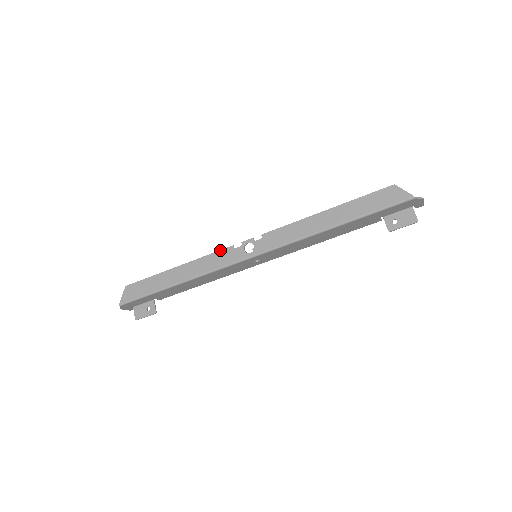
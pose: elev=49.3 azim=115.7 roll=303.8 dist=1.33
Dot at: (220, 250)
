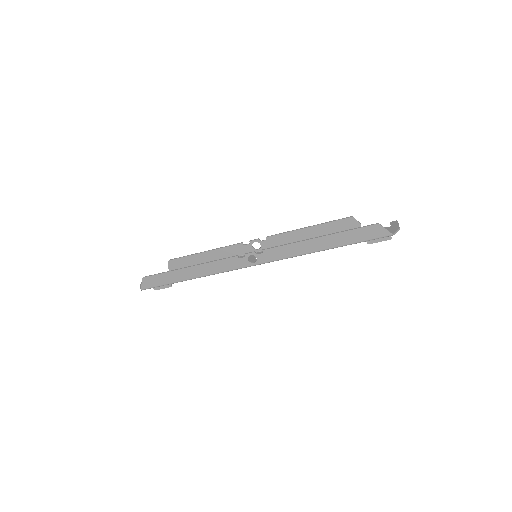
Dot at: (226, 259)
